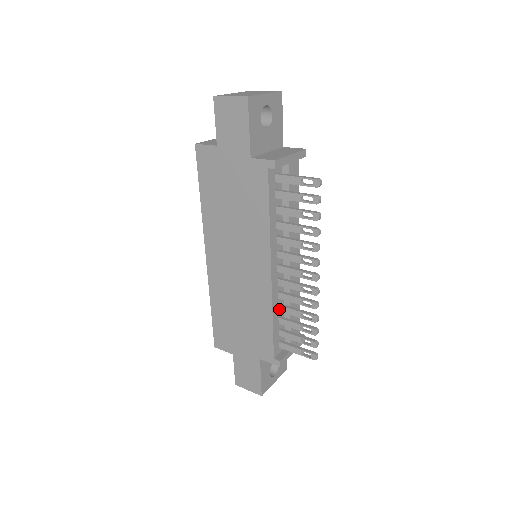
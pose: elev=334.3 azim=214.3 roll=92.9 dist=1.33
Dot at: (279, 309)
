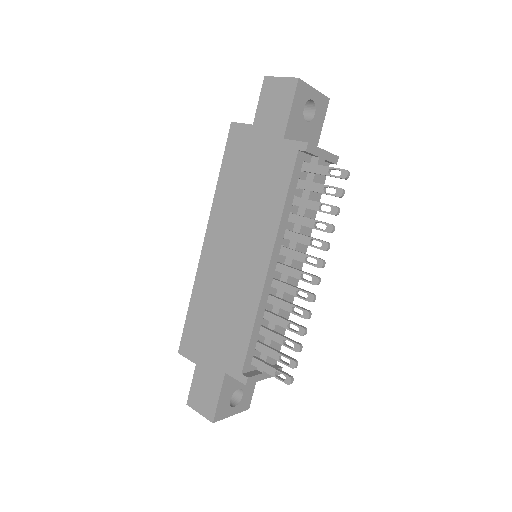
Dot at: (264, 315)
